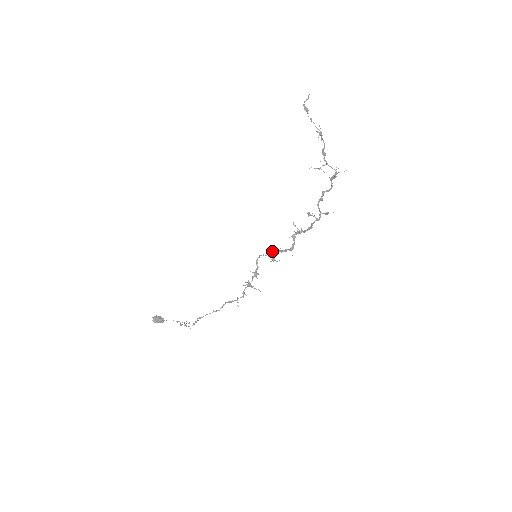
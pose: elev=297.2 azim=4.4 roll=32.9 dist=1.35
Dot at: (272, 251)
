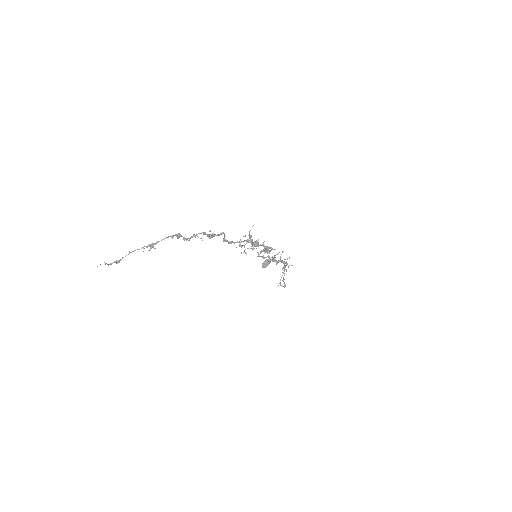
Dot at: occluded
